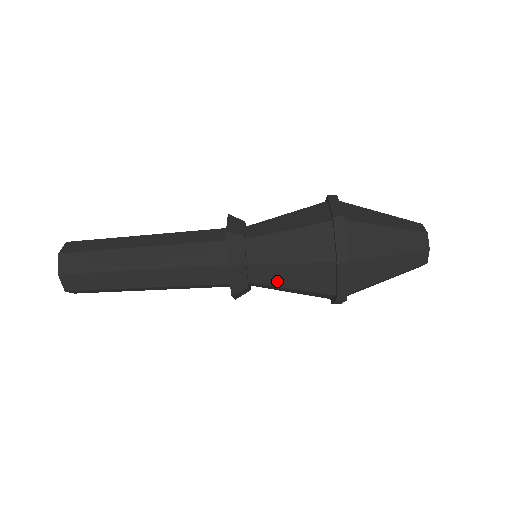
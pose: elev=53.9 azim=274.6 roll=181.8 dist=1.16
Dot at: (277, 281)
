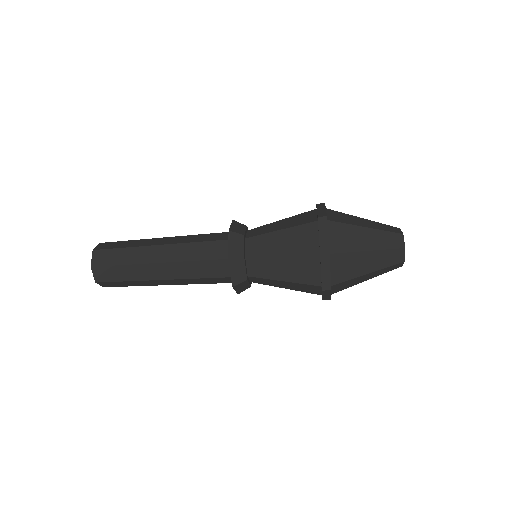
Dot at: (274, 285)
